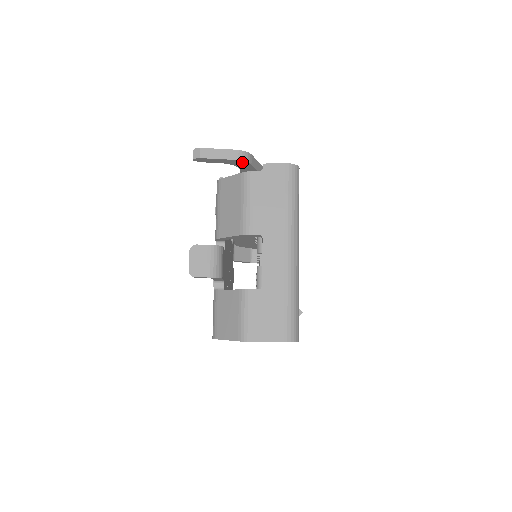
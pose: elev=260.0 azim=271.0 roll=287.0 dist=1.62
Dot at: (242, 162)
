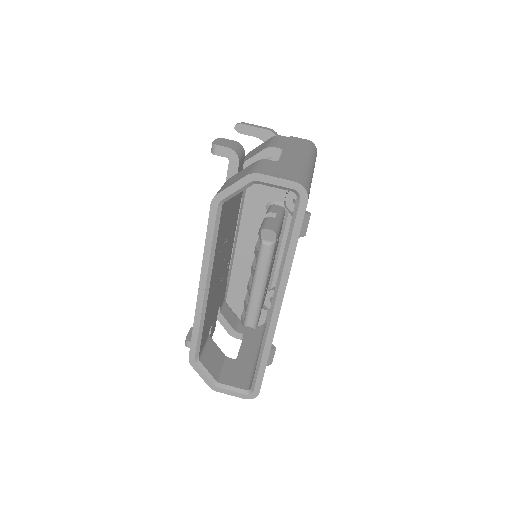
Dot at: occluded
